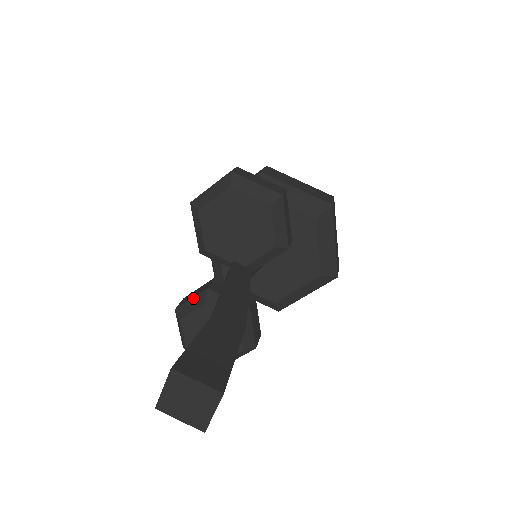
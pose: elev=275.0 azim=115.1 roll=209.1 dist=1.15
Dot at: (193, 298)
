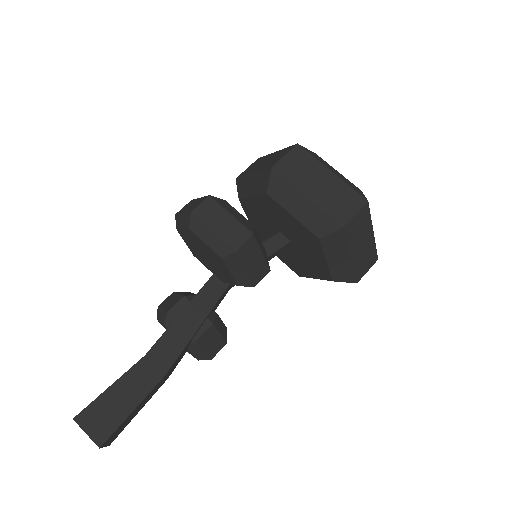
Dot at: (162, 311)
